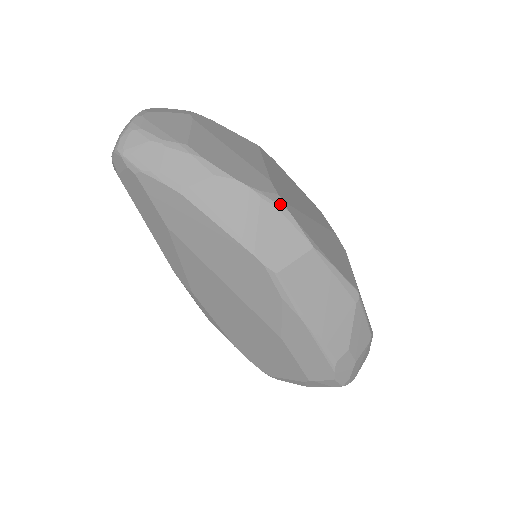
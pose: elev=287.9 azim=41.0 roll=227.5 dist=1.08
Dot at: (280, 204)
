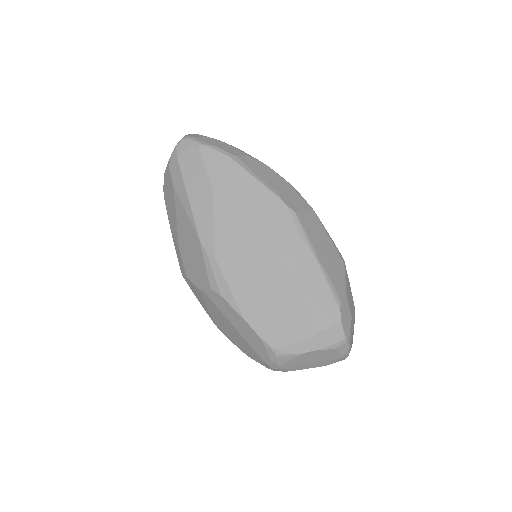
Dot at: (289, 184)
